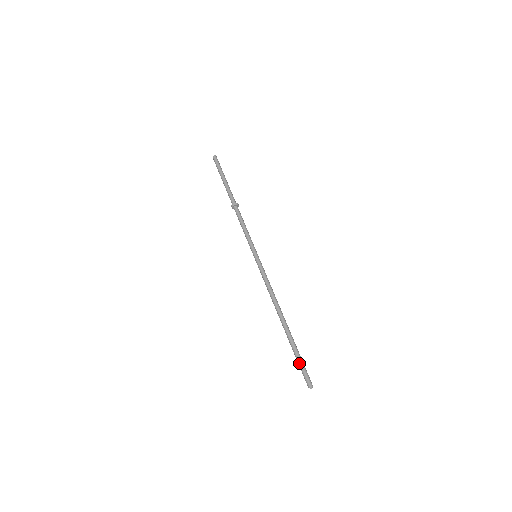
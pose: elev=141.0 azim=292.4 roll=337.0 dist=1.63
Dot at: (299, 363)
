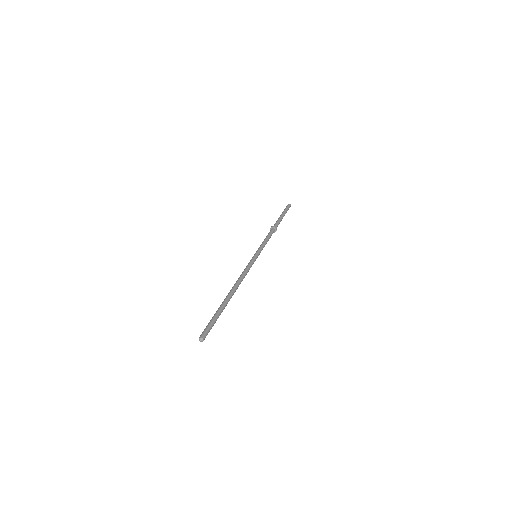
Dot at: (210, 321)
